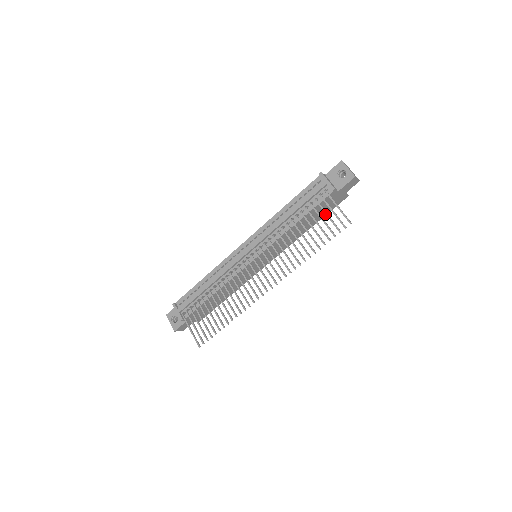
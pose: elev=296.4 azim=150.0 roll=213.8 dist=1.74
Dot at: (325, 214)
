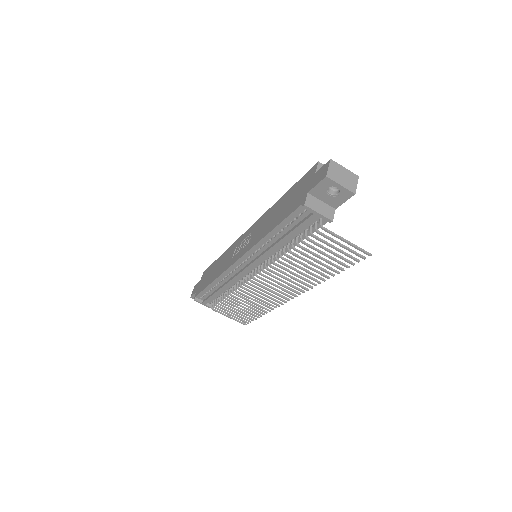
Dot at: occluded
